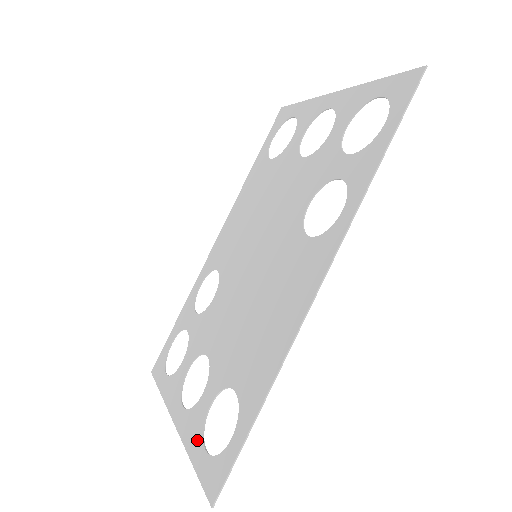
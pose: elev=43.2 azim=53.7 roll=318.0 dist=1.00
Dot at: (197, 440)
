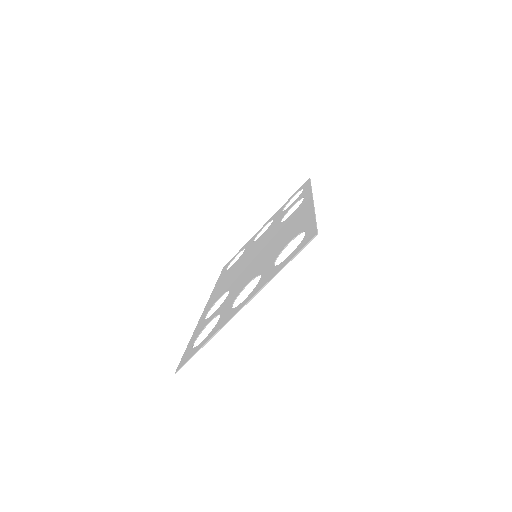
Dot at: (276, 269)
